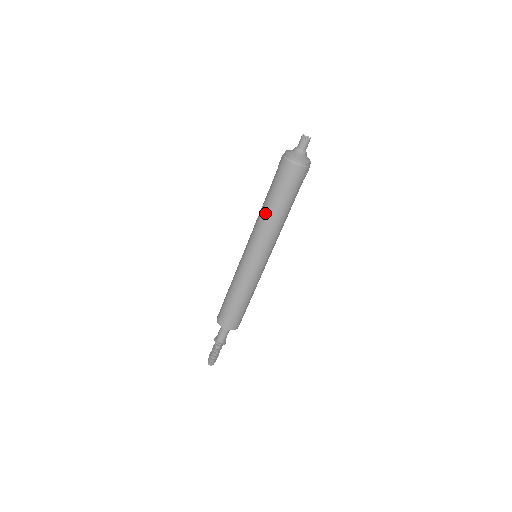
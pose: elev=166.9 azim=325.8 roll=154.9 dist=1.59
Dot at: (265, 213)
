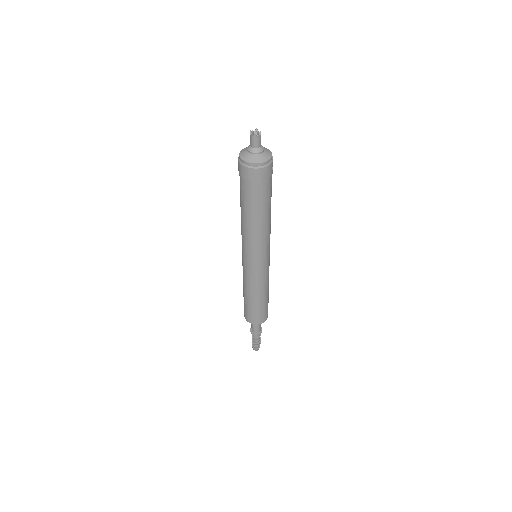
Dot at: (250, 223)
